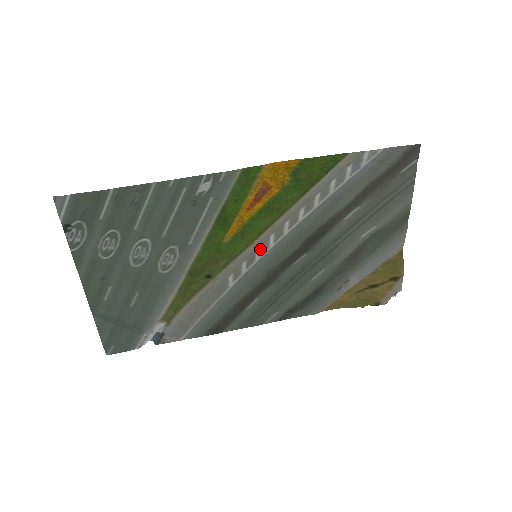
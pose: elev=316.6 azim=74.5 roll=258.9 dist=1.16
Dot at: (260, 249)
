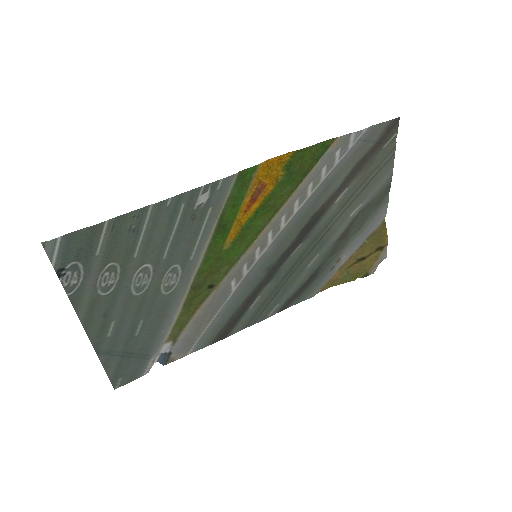
Dot at: (259, 248)
